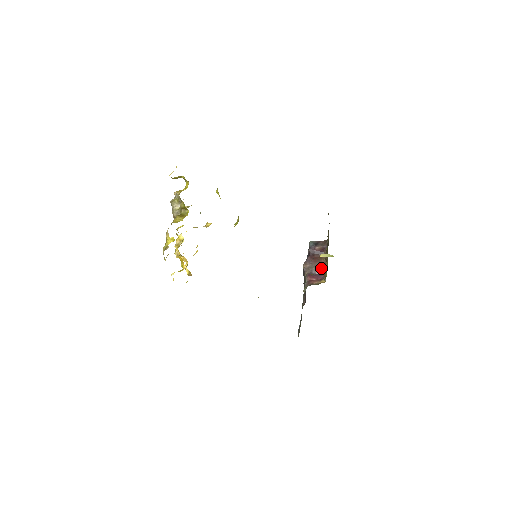
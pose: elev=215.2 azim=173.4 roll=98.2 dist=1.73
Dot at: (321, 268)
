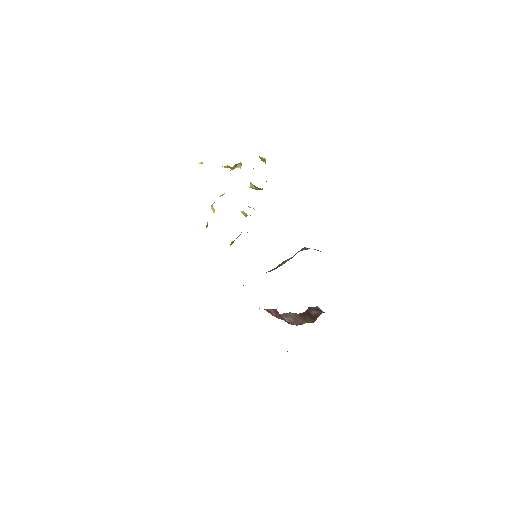
Dot at: (295, 322)
